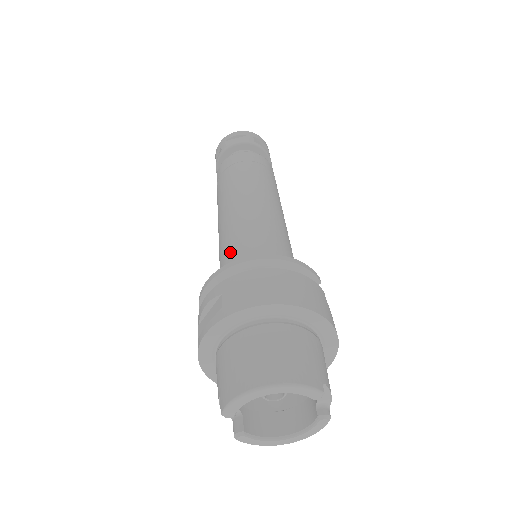
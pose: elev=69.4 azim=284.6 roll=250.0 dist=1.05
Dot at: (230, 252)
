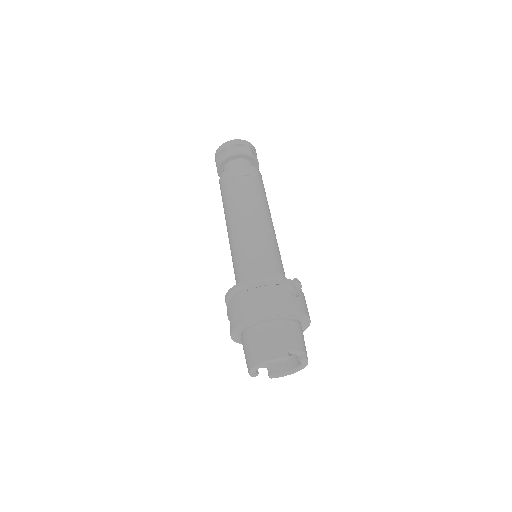
Dot at: (234, 271)
